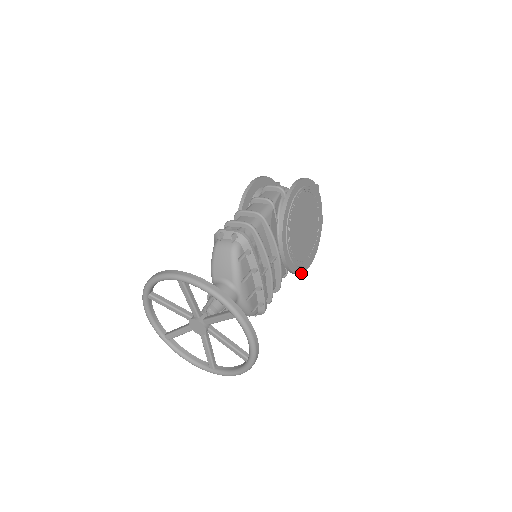
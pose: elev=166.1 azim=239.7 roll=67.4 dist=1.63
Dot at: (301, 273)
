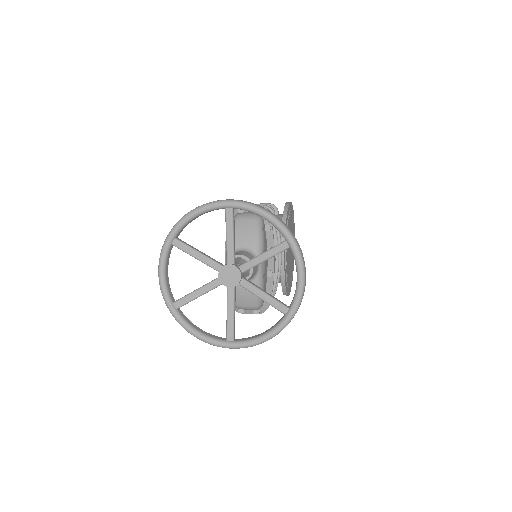
Dot at: (287, 293)
